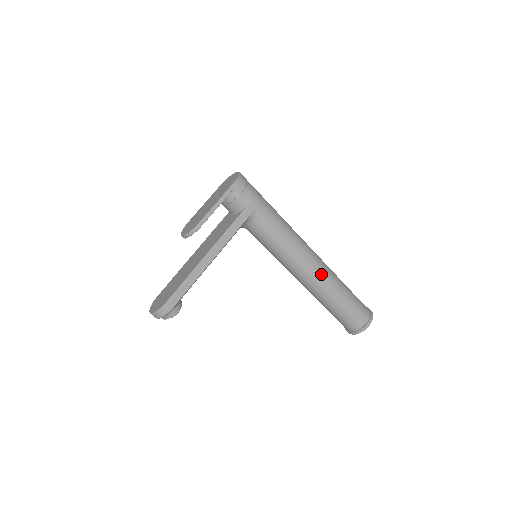
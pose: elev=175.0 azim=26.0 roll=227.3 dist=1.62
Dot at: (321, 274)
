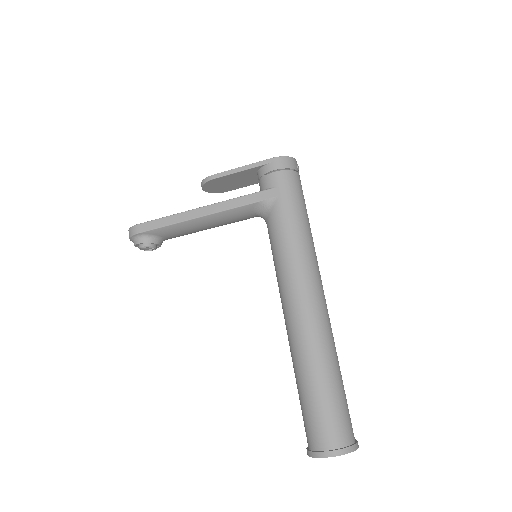
Dot at: (305, 326)
